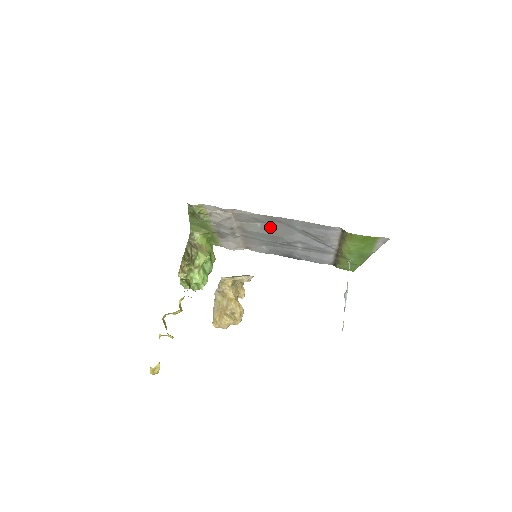
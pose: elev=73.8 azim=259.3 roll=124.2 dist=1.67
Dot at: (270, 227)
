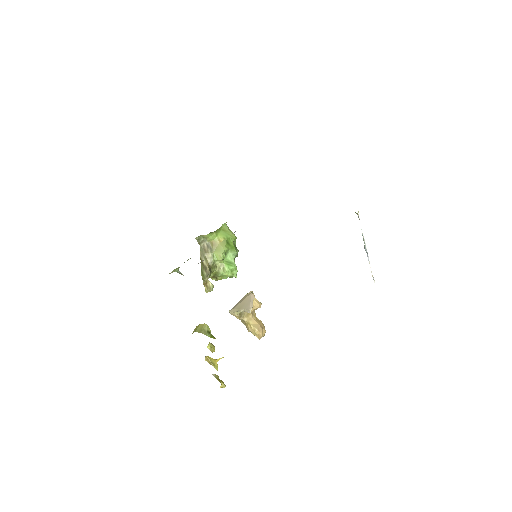
Dot at: occluded
